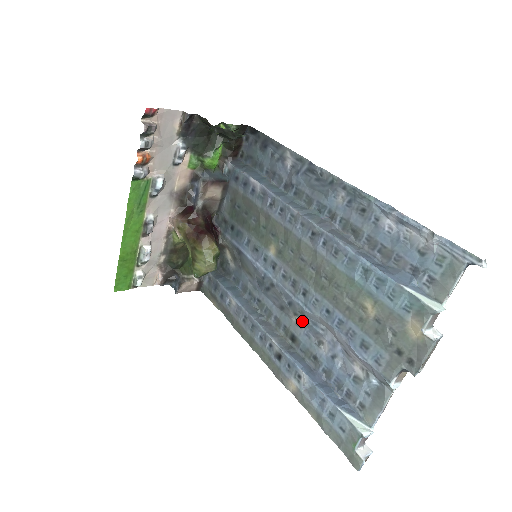
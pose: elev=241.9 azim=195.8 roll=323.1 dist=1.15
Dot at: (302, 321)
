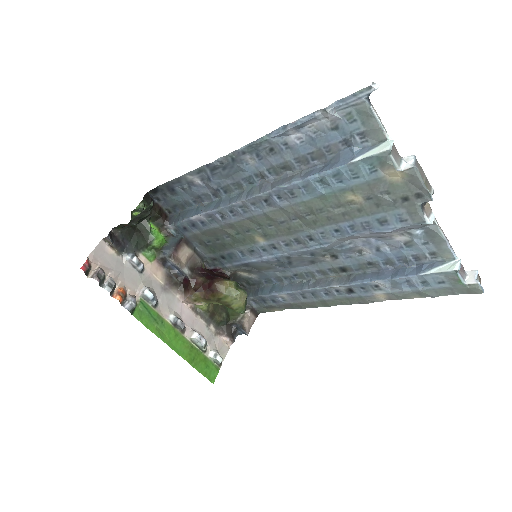
Dot at: (333, 254)
